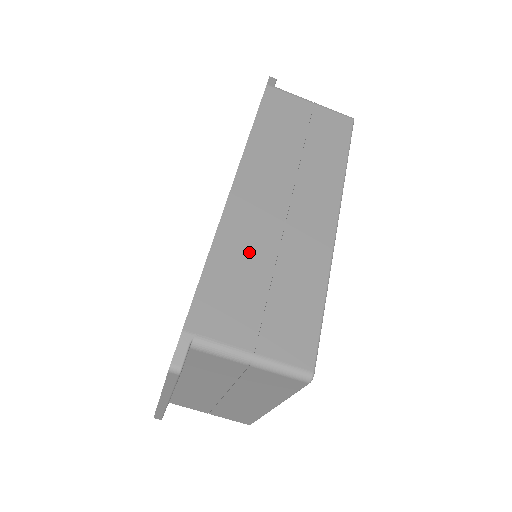
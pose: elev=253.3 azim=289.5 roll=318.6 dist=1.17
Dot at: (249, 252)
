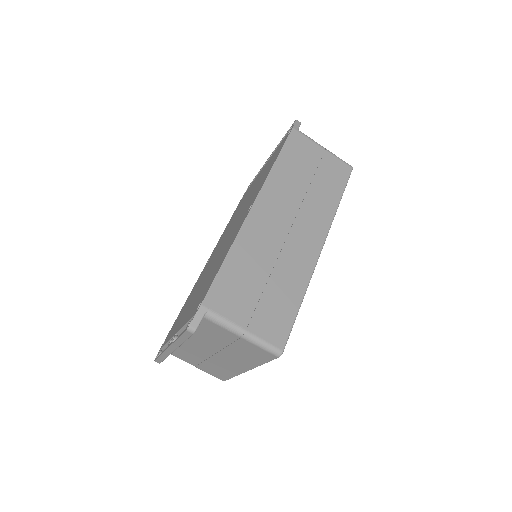
Dot at: (255, 258)
